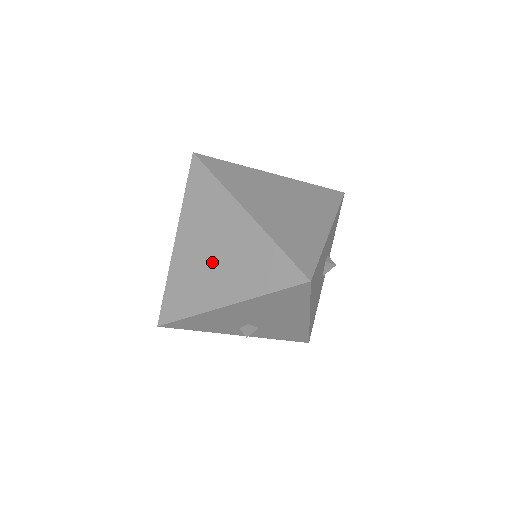
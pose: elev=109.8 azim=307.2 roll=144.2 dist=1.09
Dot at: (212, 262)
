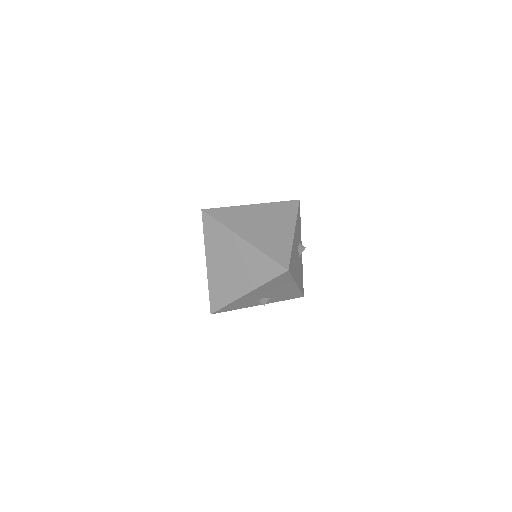
Dot at: (232, 271)
